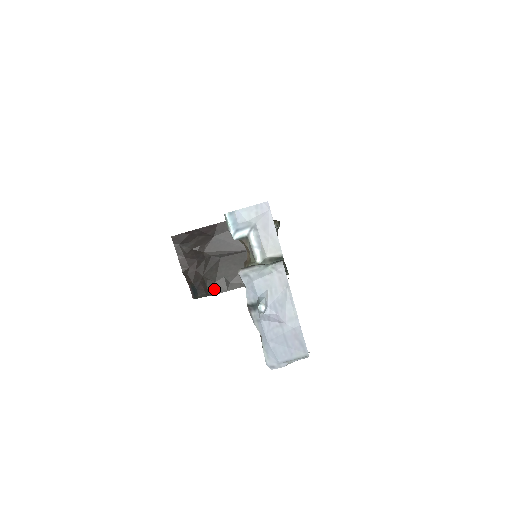
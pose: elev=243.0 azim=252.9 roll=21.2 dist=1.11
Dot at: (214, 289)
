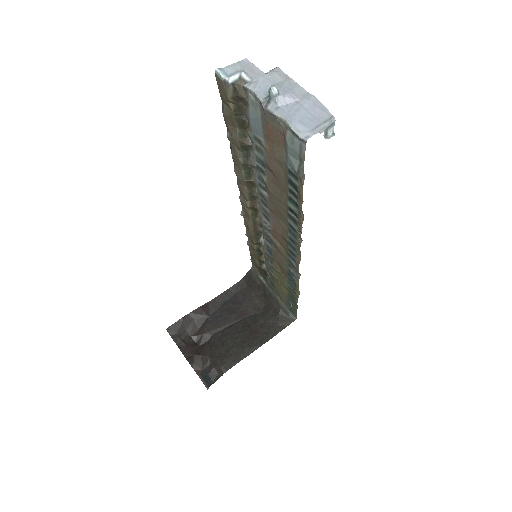
Dot at: (227, 363)
